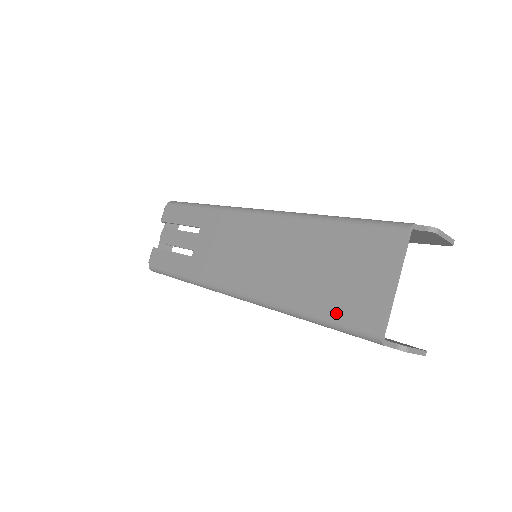
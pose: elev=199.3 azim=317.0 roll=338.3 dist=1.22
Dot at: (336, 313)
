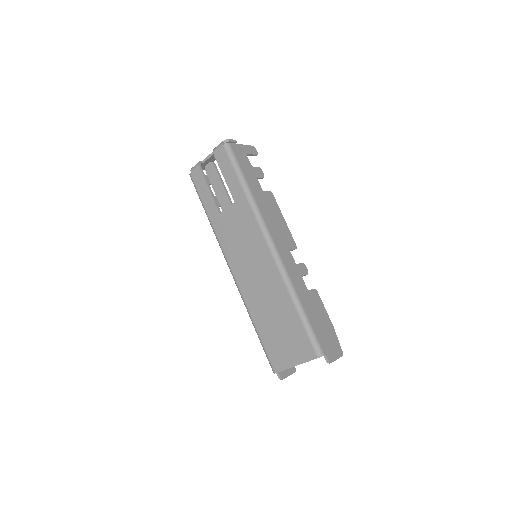
Dot at: (266, 345)
